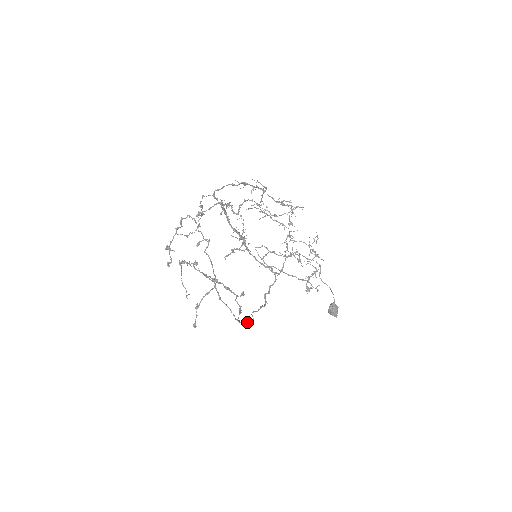
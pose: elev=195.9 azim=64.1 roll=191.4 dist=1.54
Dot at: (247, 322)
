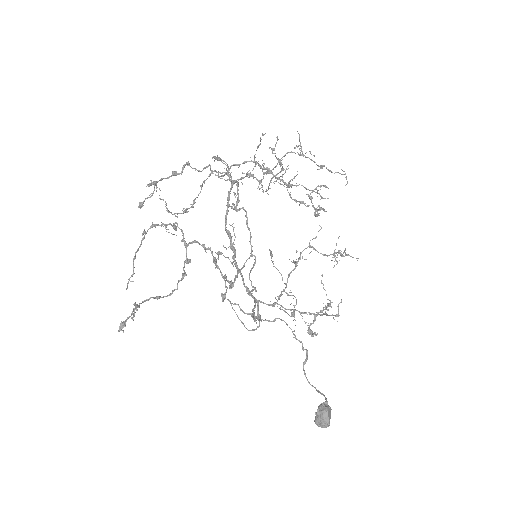
Dot at: (251, 281)
